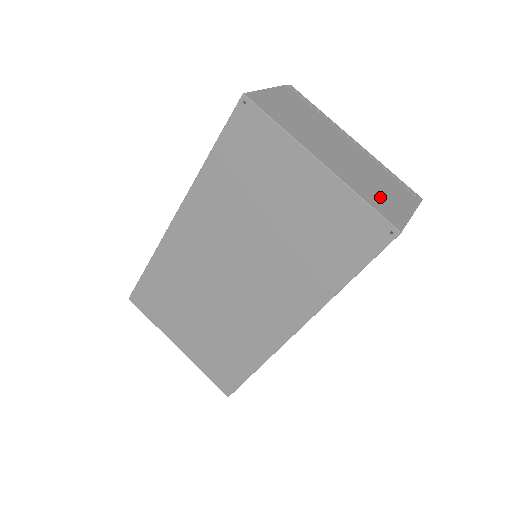
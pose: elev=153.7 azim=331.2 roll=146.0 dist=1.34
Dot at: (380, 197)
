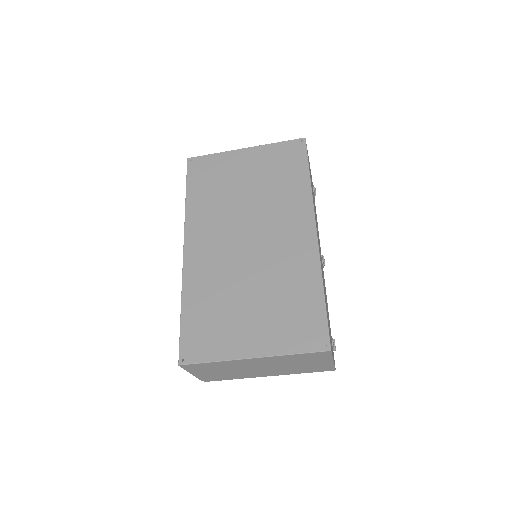
Dot at: occluded
